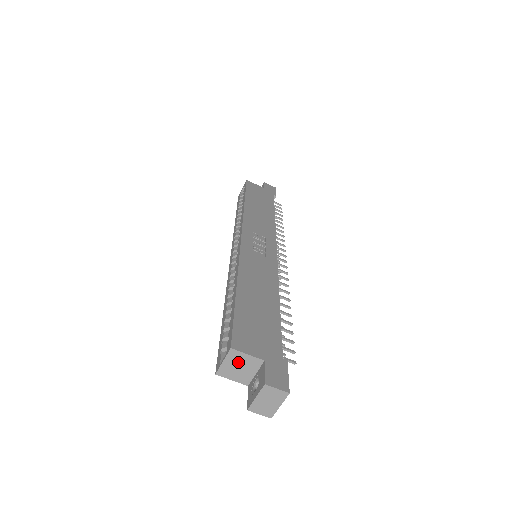
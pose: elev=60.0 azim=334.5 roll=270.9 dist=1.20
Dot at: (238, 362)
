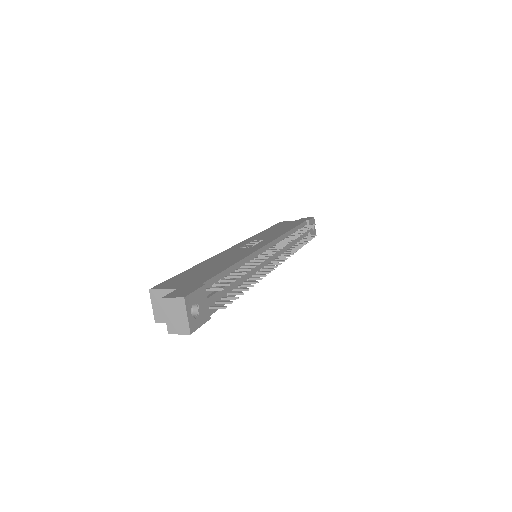
Dot at: occluded
